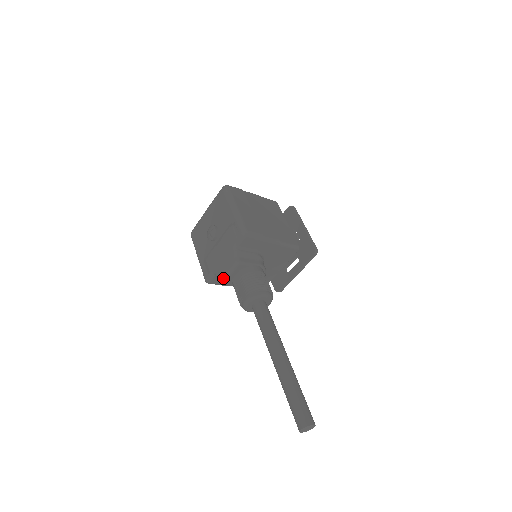
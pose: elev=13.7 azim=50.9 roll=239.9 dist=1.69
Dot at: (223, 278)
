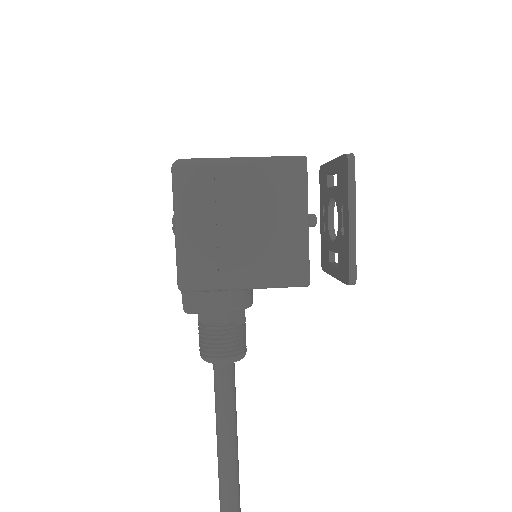
Dot at: occluded
